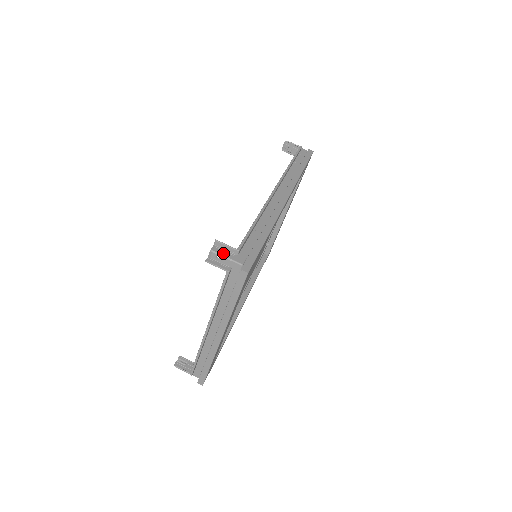
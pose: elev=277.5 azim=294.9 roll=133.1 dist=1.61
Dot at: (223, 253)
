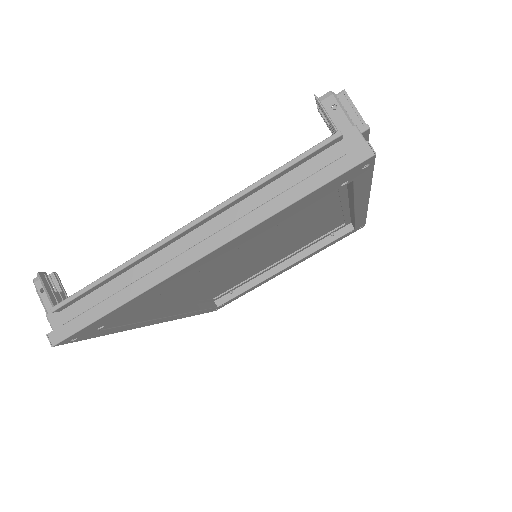
Dot at: (345, 111)
